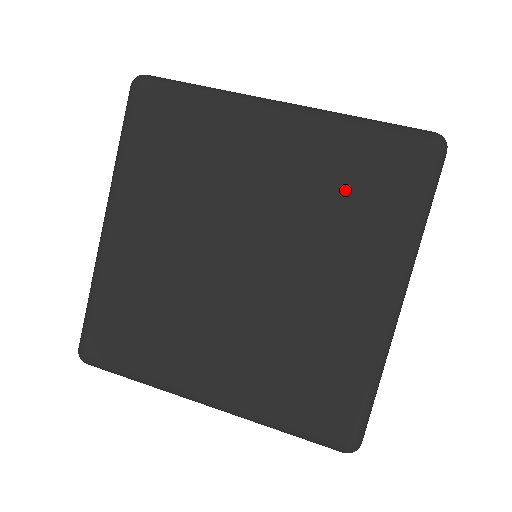
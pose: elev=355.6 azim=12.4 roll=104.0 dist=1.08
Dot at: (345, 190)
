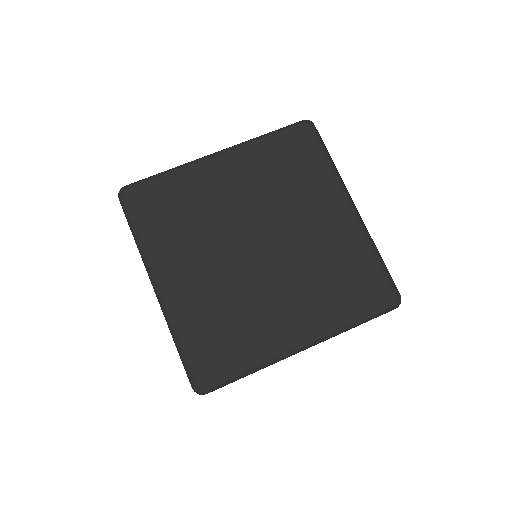
Dot at: (284, 170)
